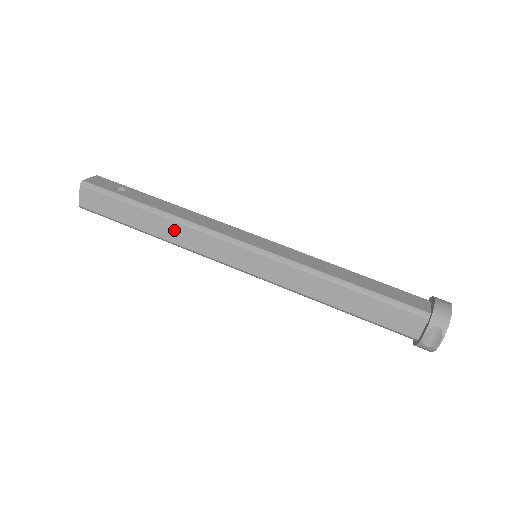
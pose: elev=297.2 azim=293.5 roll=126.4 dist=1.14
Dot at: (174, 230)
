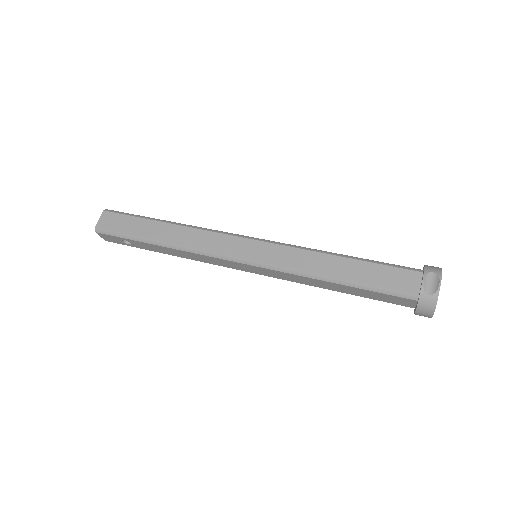
Dot at: (183, 234)
